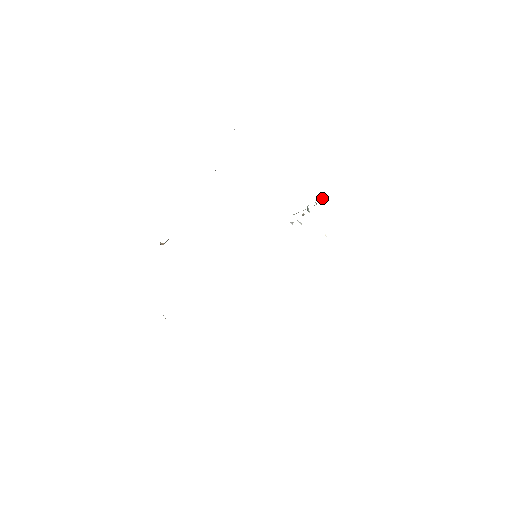
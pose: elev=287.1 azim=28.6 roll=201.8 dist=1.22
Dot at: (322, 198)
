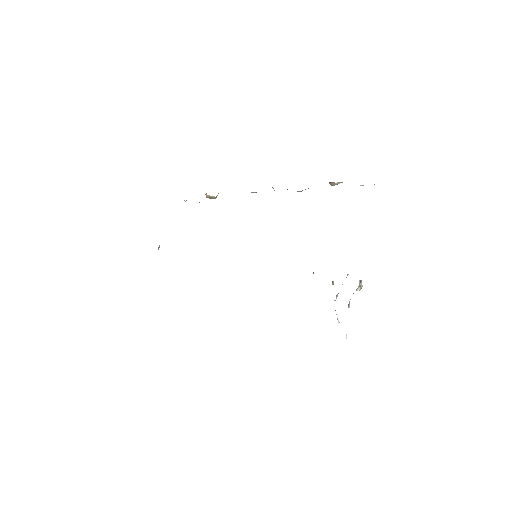
Dot at: (360, 282)
